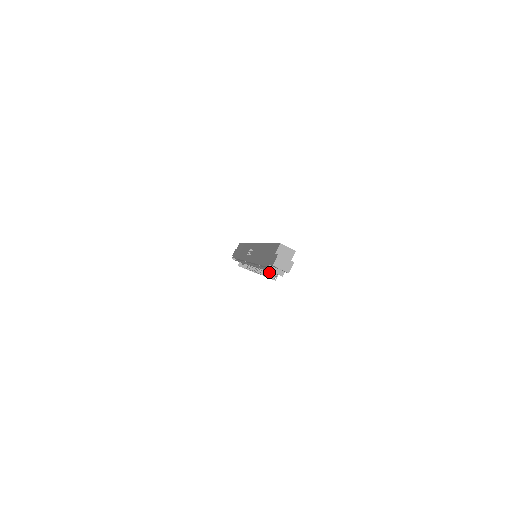
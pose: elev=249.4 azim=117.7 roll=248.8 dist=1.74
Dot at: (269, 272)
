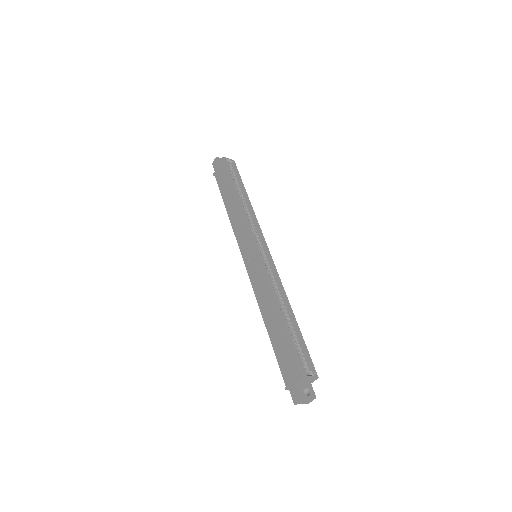
Dot at: occluded
